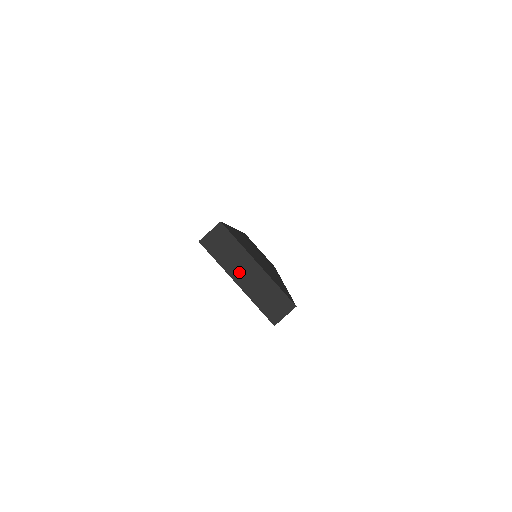
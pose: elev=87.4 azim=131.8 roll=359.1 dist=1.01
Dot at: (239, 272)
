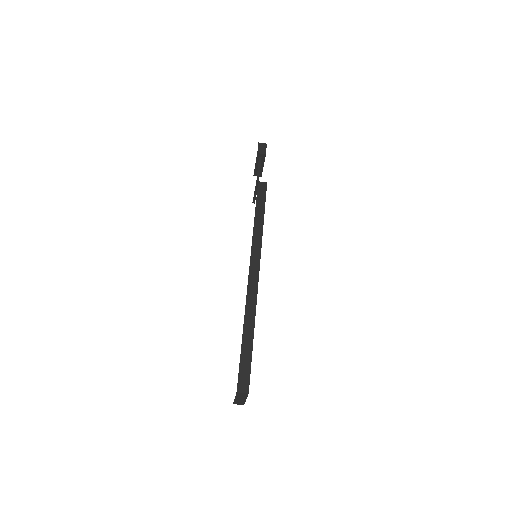
Dot at: (239, 398)
